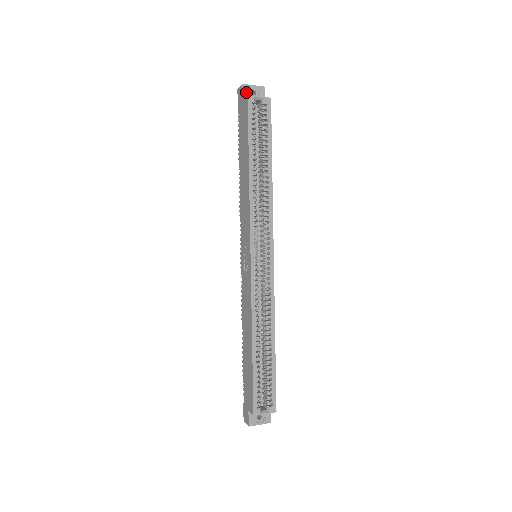
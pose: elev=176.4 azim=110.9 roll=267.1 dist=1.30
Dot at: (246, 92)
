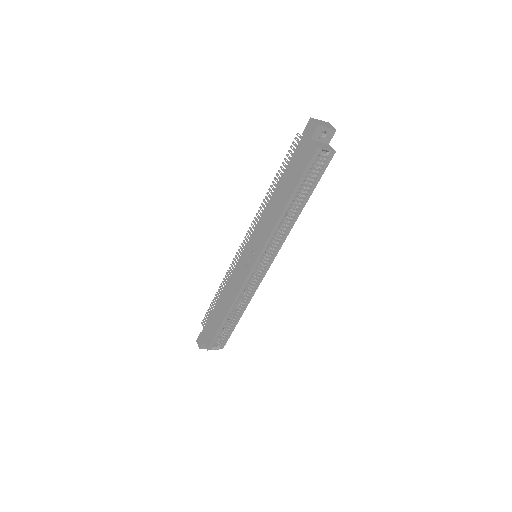
Dot at: (317, 133)
